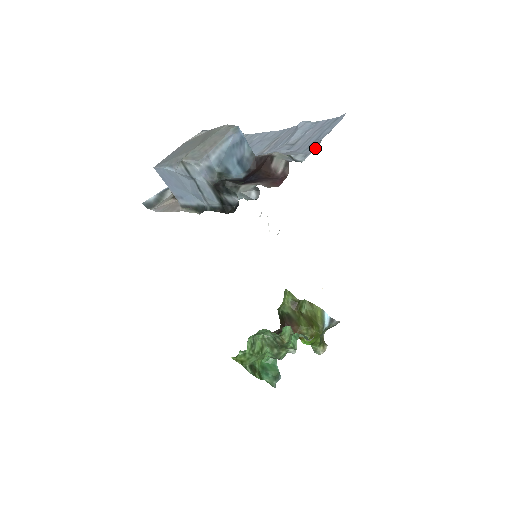
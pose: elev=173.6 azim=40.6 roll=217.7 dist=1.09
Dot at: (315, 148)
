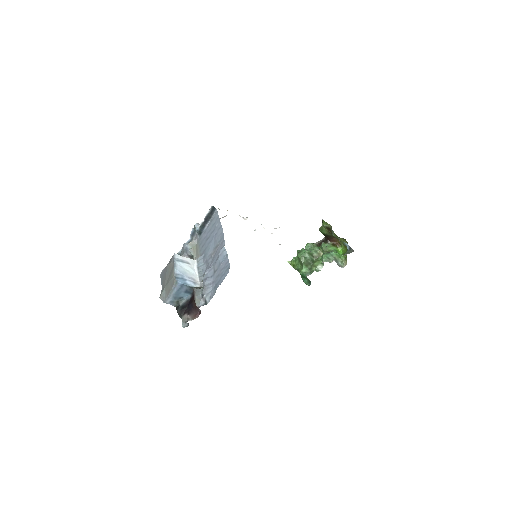
Dot at: (213, 295)
